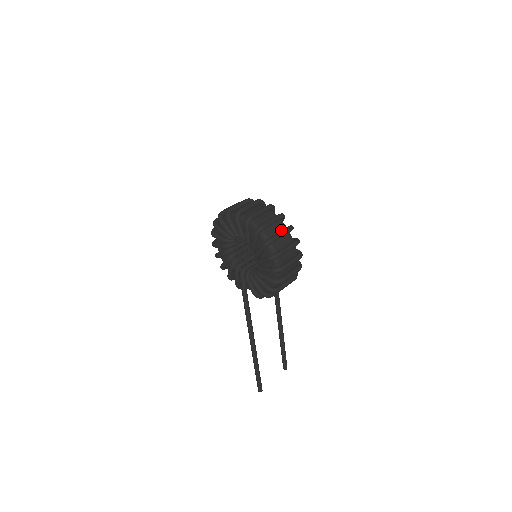
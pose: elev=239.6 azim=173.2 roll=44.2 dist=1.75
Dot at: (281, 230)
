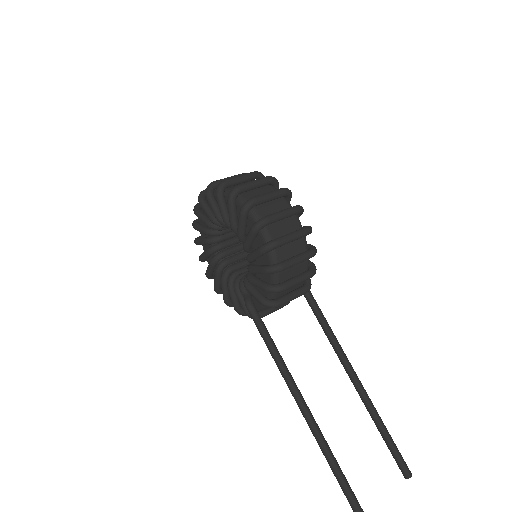
Dot at: occluded
